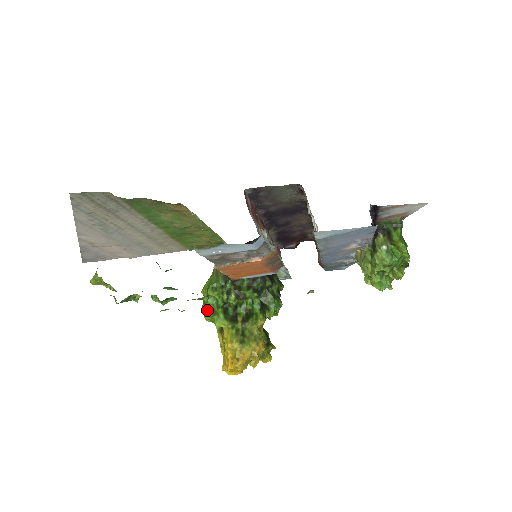
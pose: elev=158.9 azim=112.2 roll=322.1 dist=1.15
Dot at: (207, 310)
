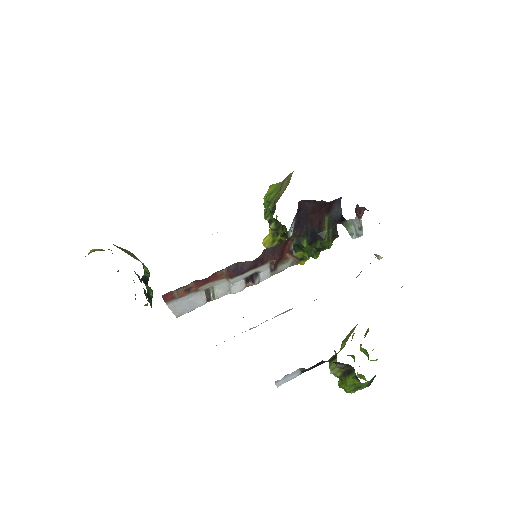
Dot at: (264, 206)
